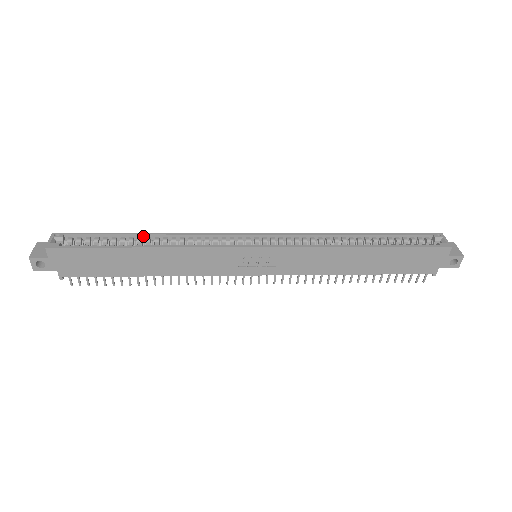
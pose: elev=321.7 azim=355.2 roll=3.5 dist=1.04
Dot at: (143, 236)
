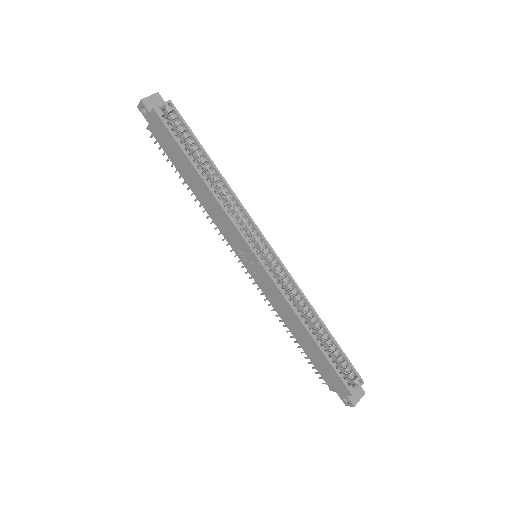
Dot at: (213, 167)
